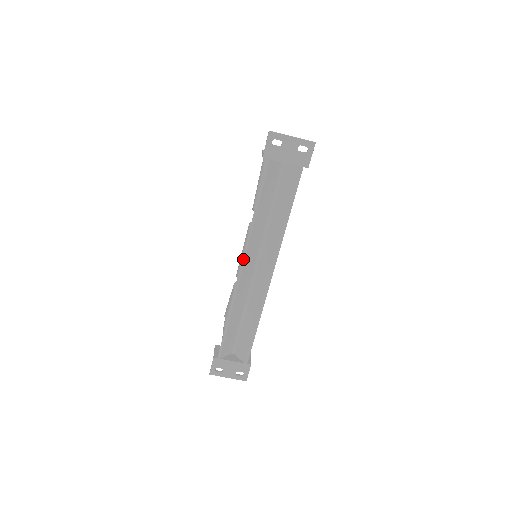
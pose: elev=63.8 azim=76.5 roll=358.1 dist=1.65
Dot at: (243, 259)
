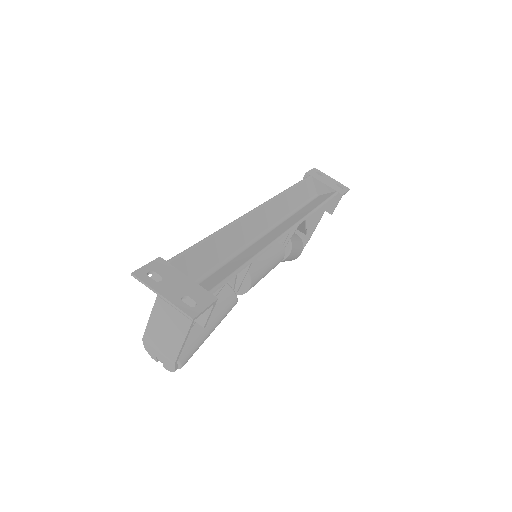
Dot at: (264, 203)
